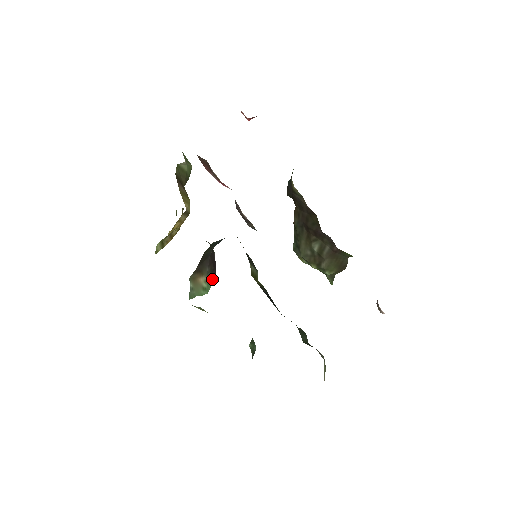
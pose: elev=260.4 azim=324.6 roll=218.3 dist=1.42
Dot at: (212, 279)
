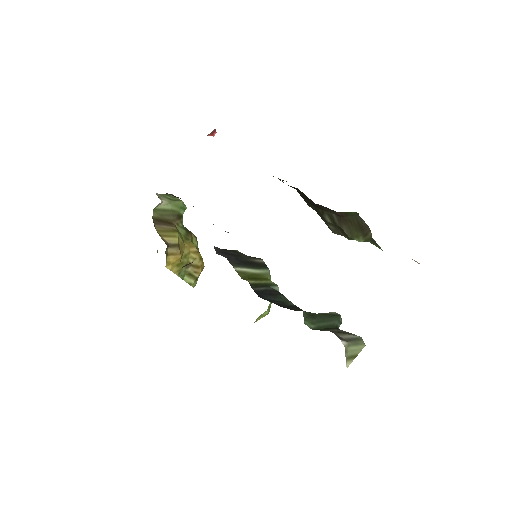
Dot at: occluded
